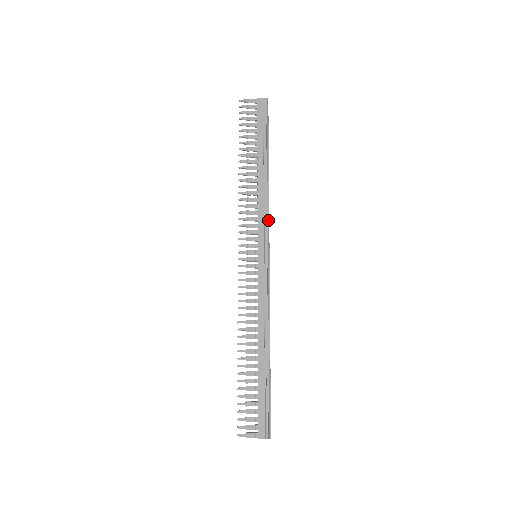
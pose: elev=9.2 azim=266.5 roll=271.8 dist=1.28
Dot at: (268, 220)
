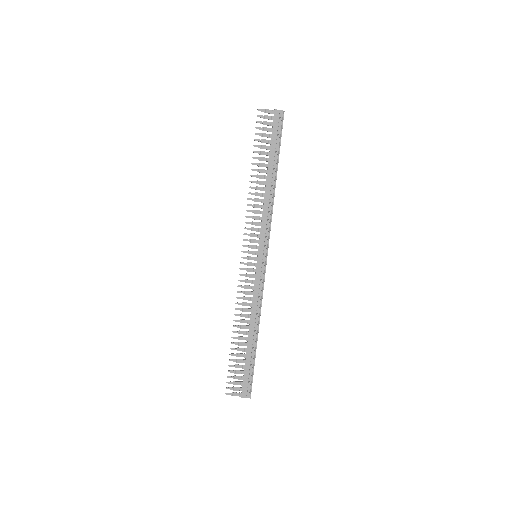
Dot at: (270, 226)
